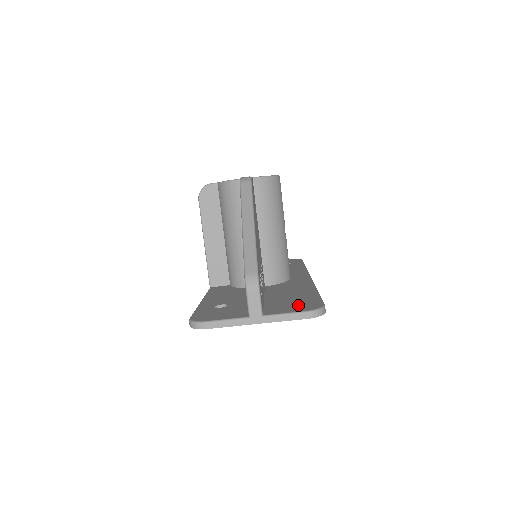
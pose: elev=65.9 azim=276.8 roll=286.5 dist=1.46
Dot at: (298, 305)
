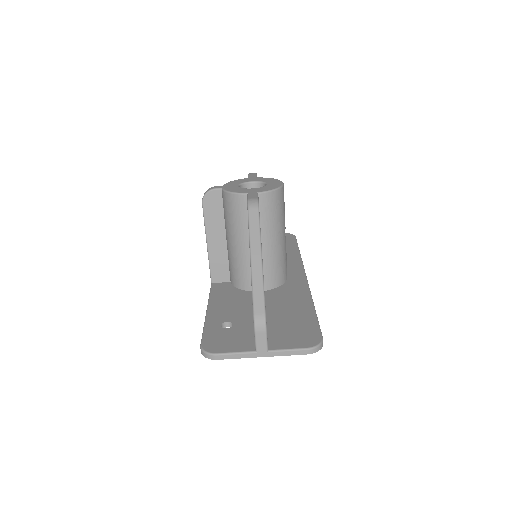
Dot at: (299, 335)
